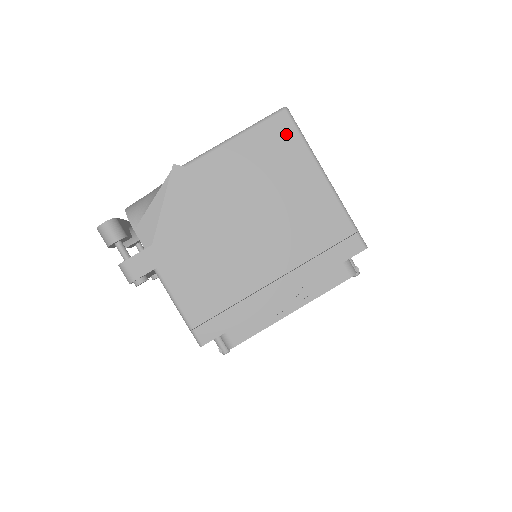
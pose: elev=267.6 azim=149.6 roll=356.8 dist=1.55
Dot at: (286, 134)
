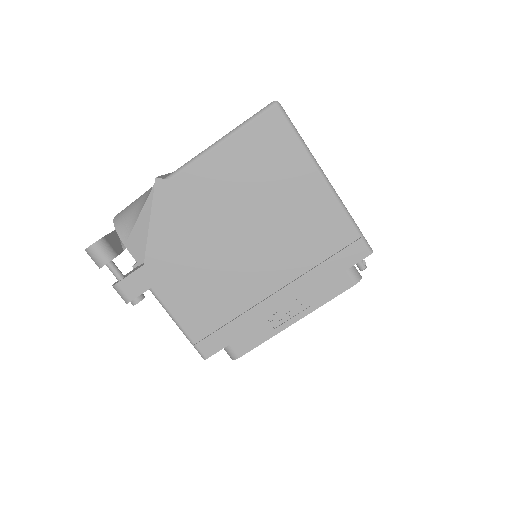
Dot at: (278, 133)
